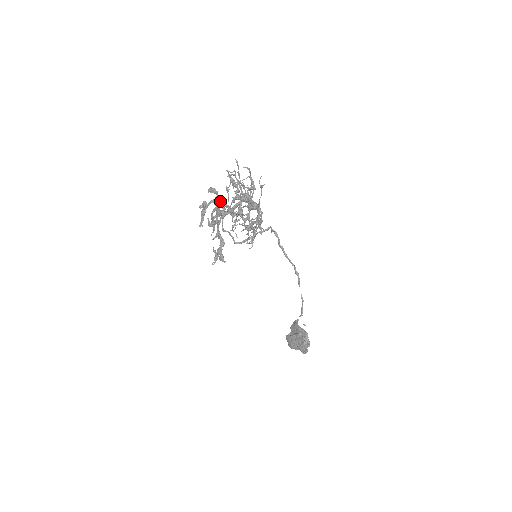
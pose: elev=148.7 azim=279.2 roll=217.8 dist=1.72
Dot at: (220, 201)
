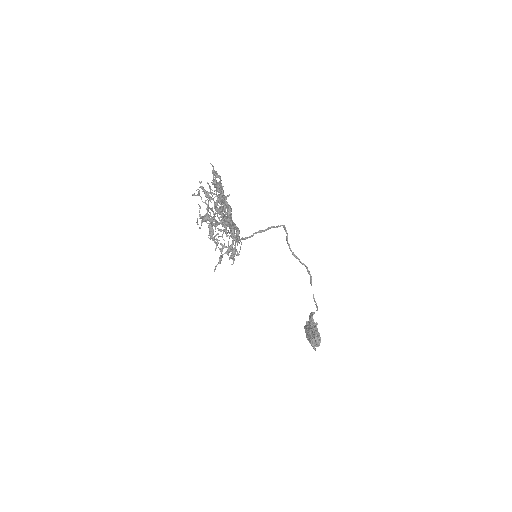
Dot at: (223, 186)
